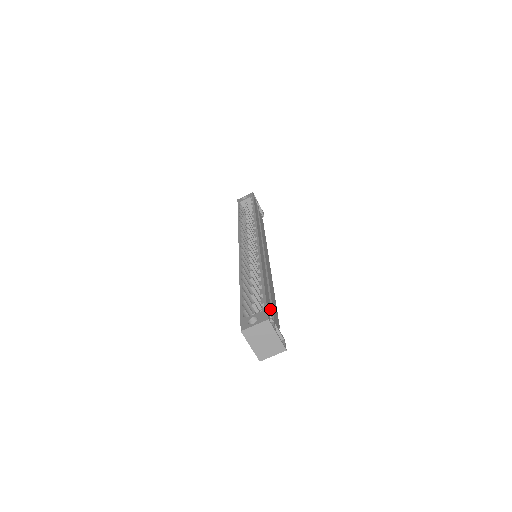
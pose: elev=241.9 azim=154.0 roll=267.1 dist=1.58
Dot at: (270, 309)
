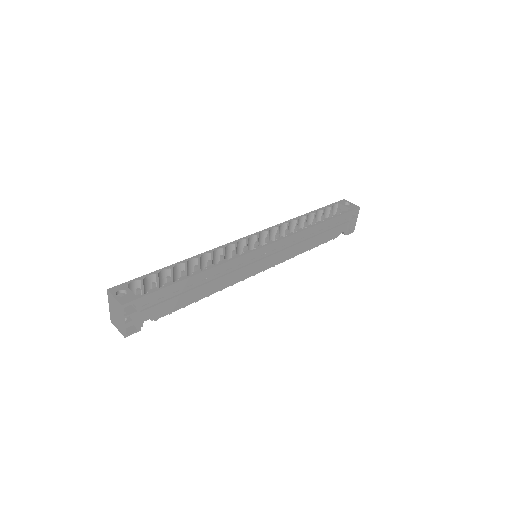
Dot at: (150, 301)
